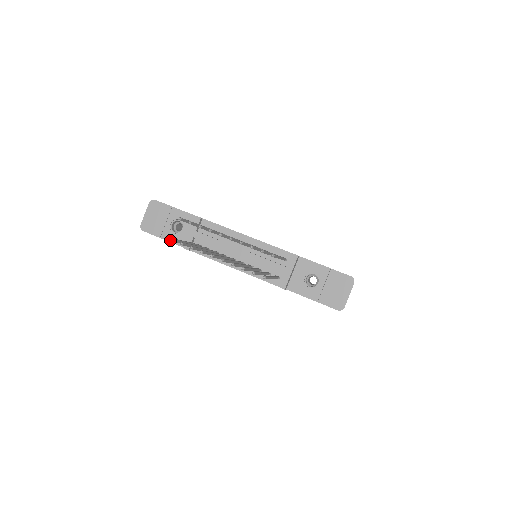
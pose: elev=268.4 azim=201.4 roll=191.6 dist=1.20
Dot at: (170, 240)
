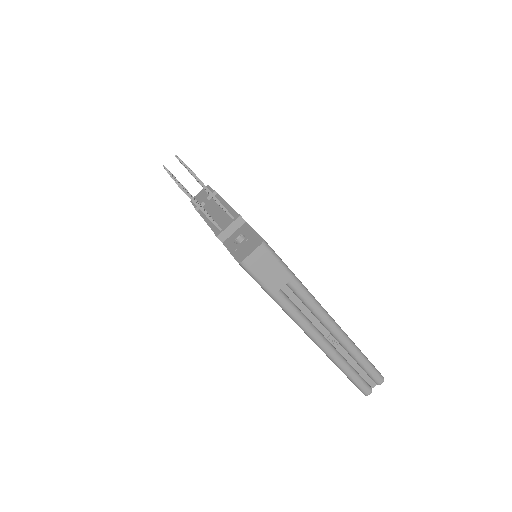
Dot at: (163, 166)
